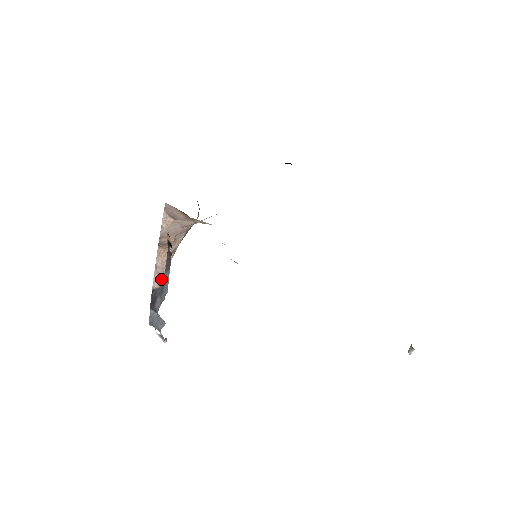
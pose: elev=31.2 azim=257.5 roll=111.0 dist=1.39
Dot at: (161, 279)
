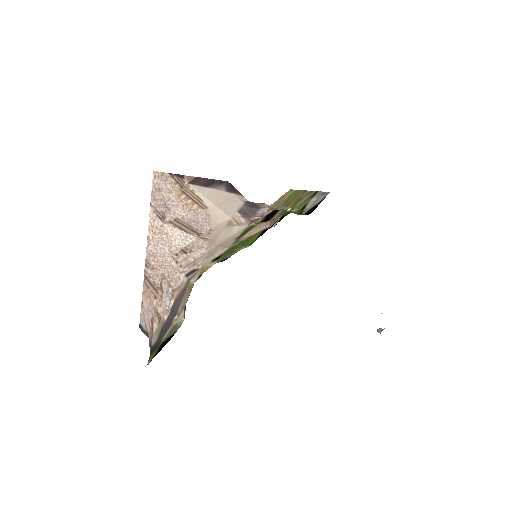
Dot at: (147, 330)
